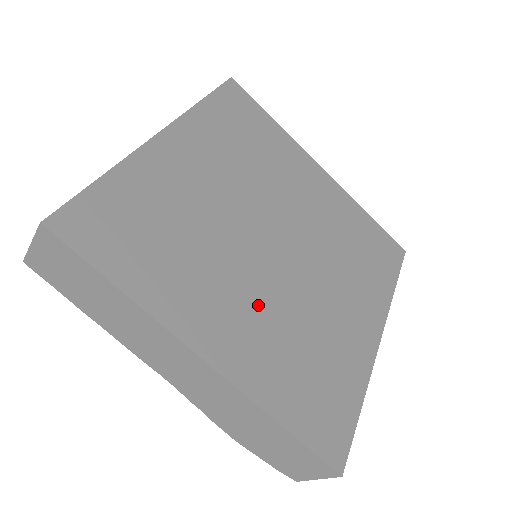
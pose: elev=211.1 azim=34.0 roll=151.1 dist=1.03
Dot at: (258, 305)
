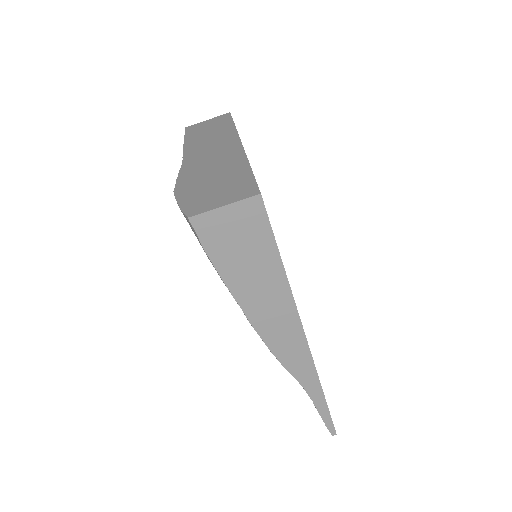
Dot at: occluded
